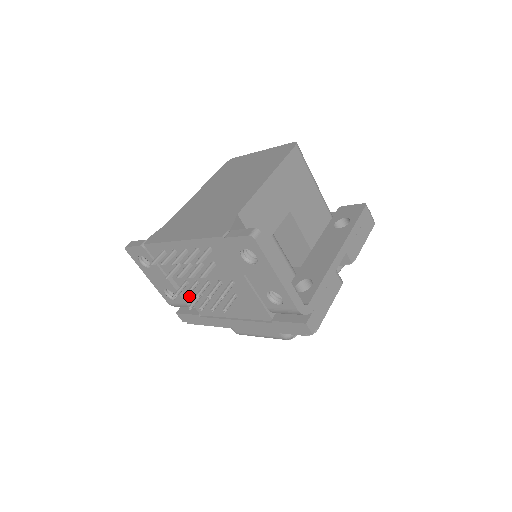
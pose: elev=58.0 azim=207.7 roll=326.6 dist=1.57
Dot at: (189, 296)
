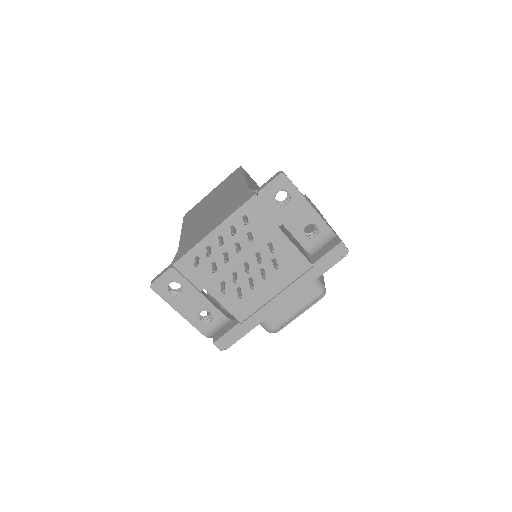
Dot at: (226, 303)
